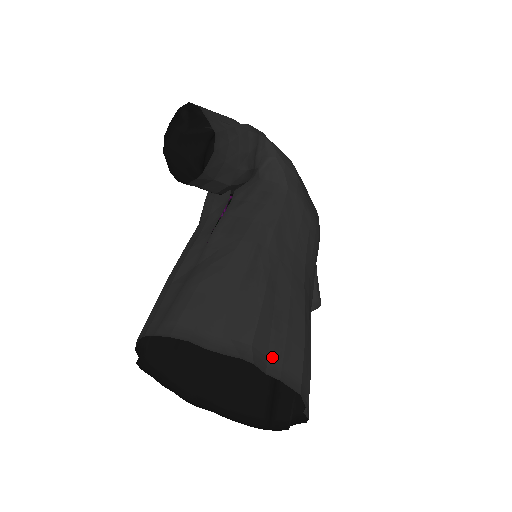
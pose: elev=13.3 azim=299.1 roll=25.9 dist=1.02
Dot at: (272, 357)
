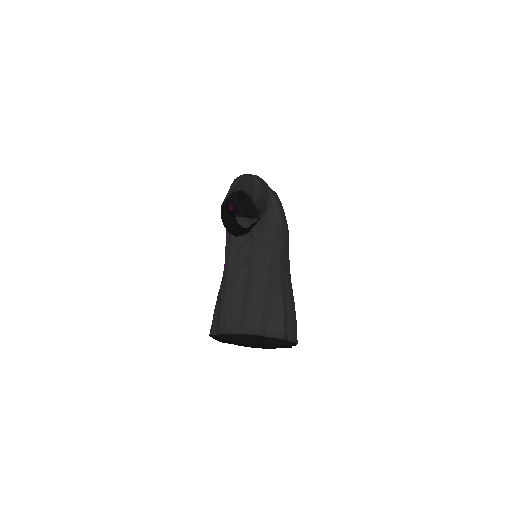
Dot at: (289, 331)
